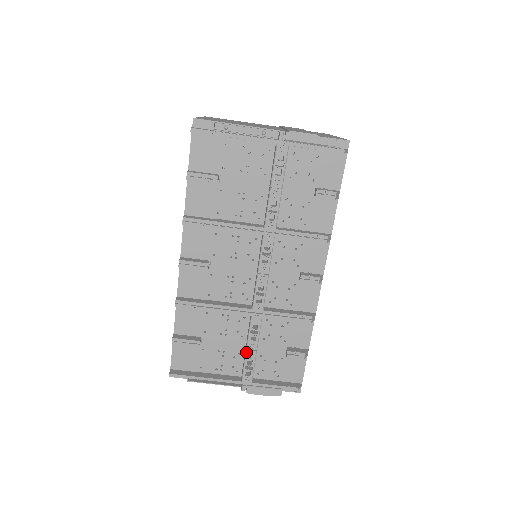
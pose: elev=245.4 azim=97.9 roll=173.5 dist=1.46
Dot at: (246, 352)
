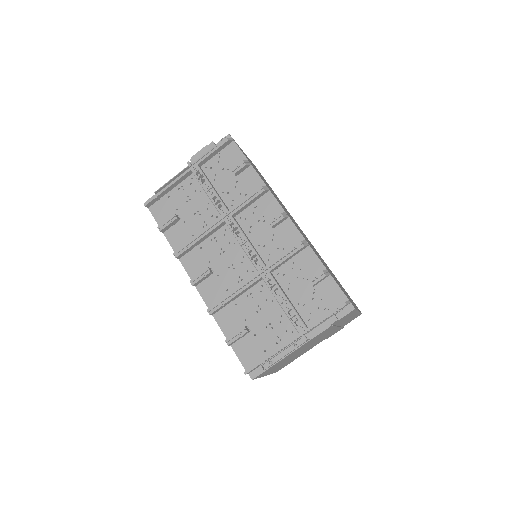
Dot at: (281, 307)
